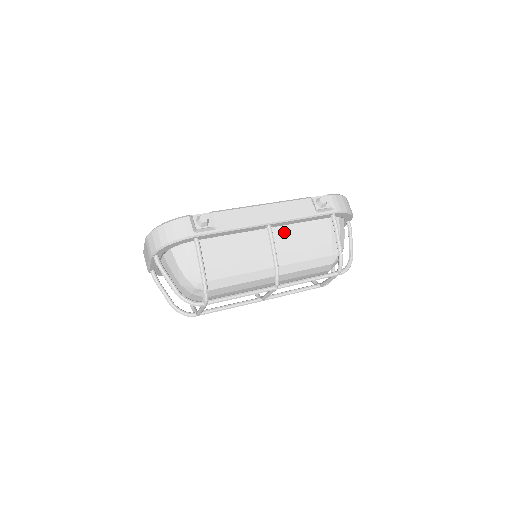
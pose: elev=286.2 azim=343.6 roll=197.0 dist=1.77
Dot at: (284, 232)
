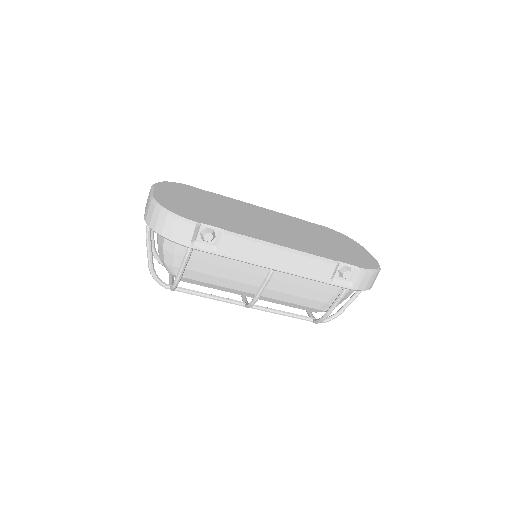
Dot at: (287, 275)
